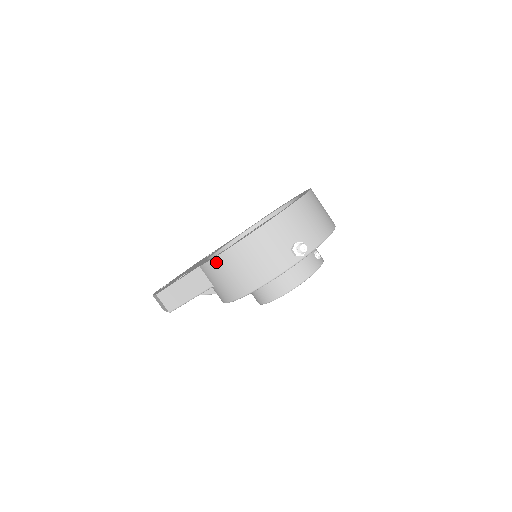
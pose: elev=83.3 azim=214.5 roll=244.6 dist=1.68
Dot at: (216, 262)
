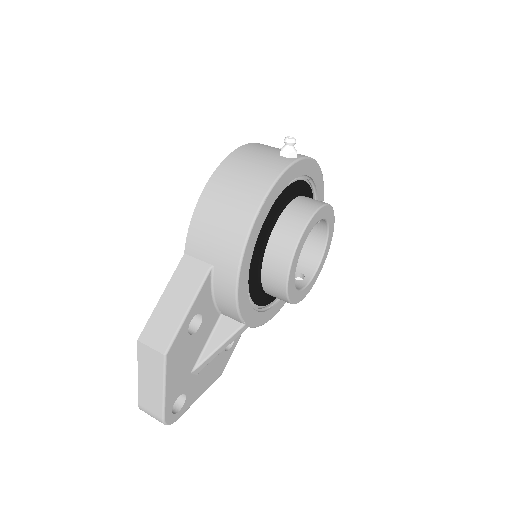
Dot at: (200, 210)
